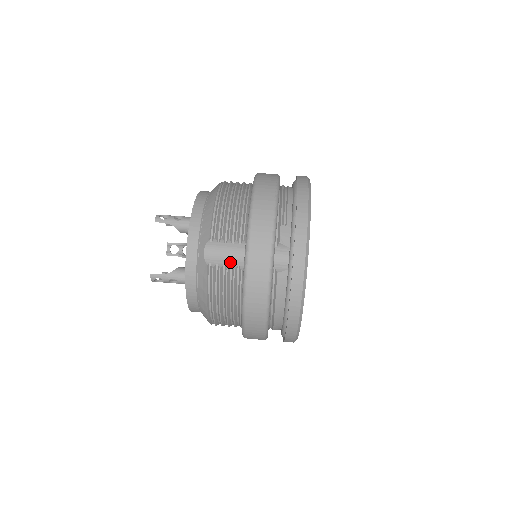
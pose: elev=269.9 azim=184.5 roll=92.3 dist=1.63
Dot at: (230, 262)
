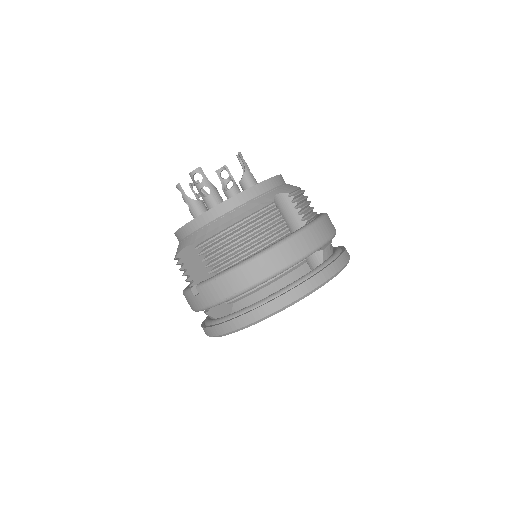
Dot at: (286, 220)
